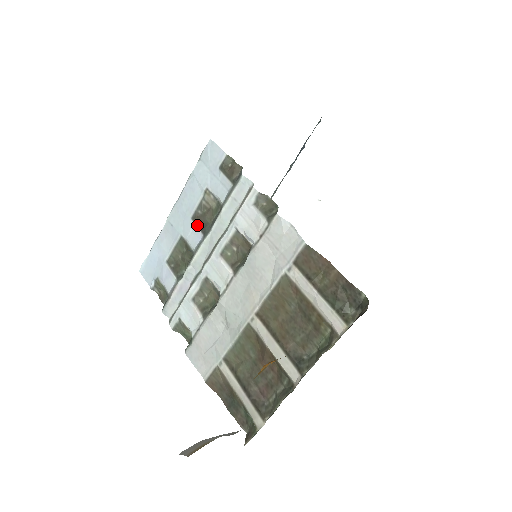
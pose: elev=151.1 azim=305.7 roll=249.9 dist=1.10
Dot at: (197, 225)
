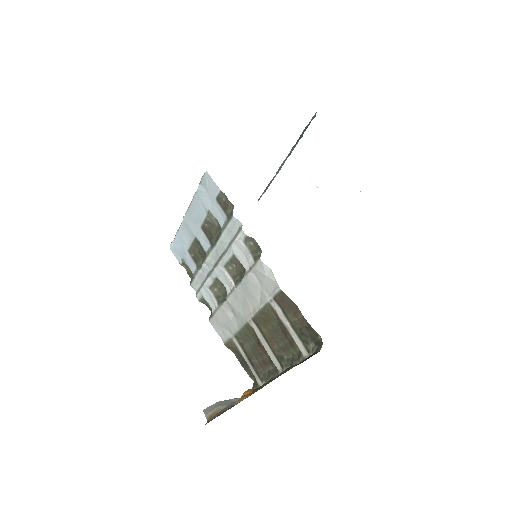
Dot at: (206, 235)
